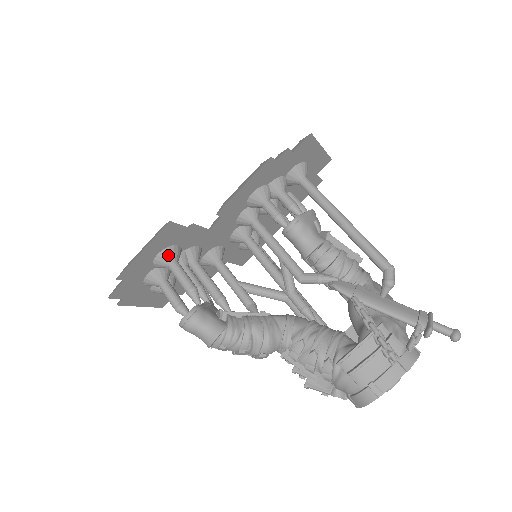
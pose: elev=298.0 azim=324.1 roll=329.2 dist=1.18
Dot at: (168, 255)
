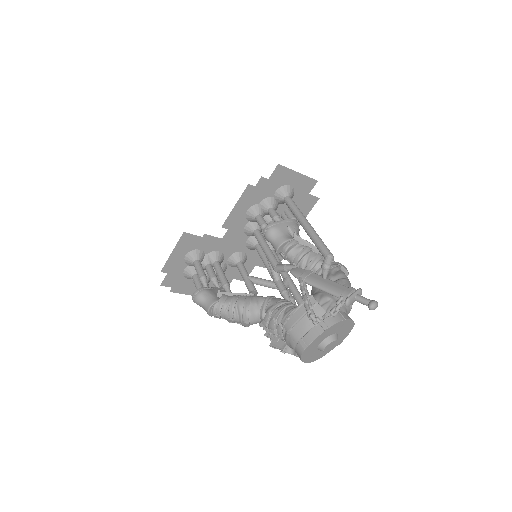
Dot at: (192, 256)
